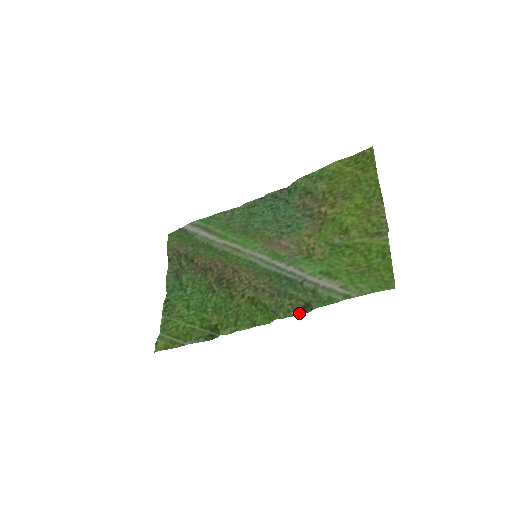
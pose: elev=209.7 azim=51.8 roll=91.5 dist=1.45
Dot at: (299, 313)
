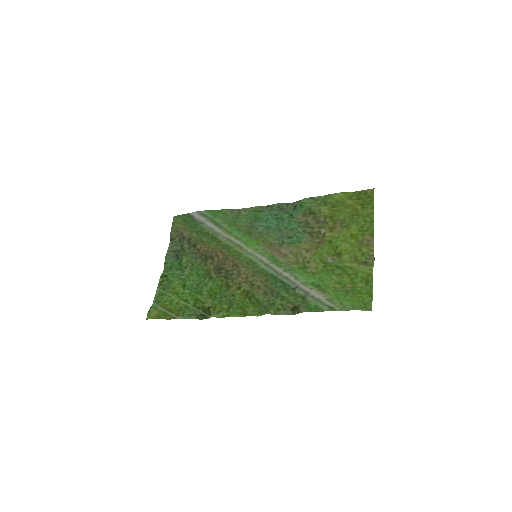
Dot at: (287, 313)
